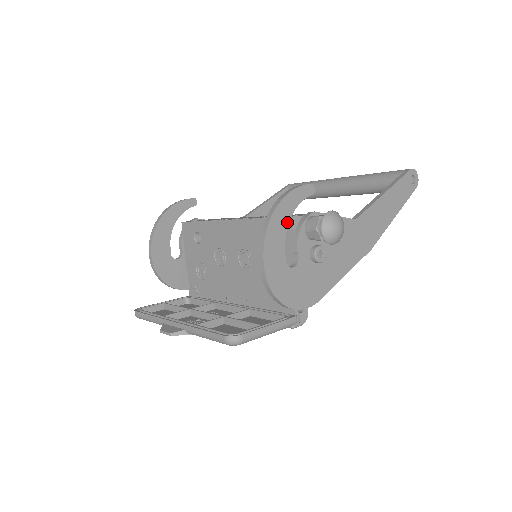
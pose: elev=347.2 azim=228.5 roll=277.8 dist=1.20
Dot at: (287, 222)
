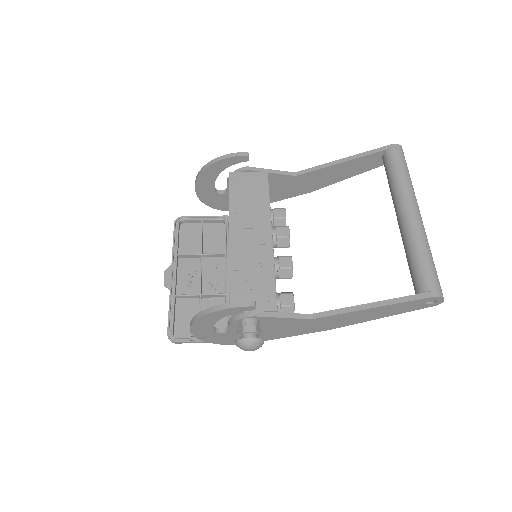
Dot at: (218, 319)
